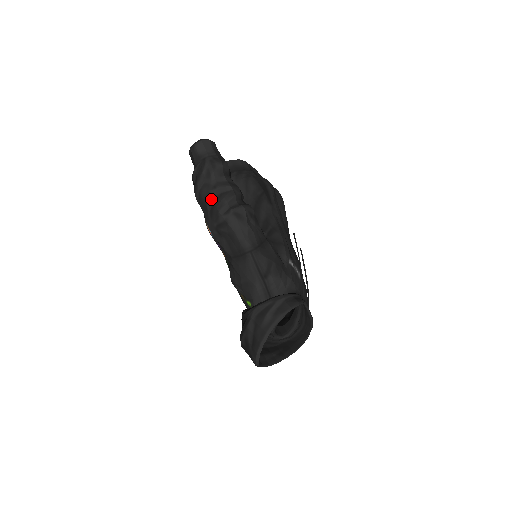
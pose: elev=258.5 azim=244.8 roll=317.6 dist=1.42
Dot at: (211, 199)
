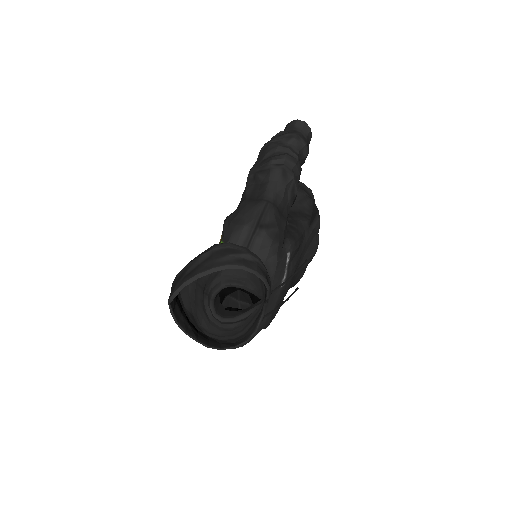
Dot at: (274, 151)
